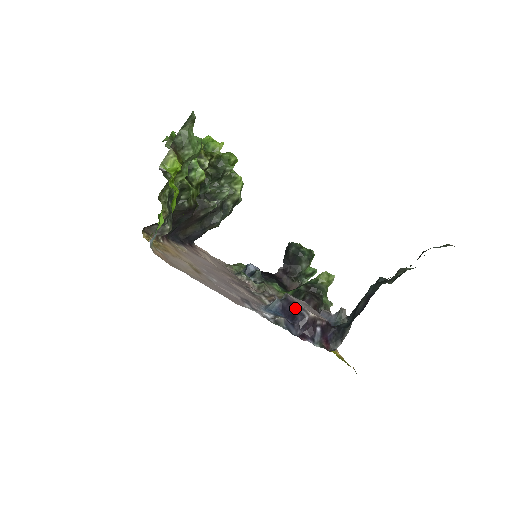
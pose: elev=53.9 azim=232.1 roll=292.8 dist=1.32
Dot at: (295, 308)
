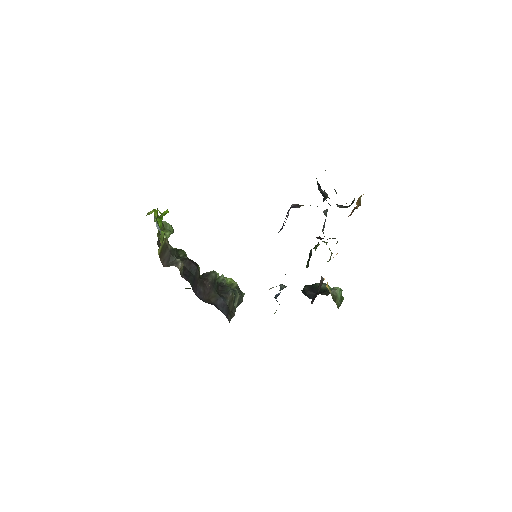
Dot at: occluded
